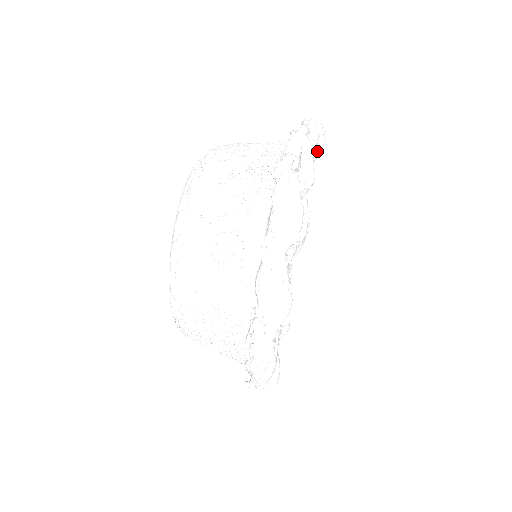
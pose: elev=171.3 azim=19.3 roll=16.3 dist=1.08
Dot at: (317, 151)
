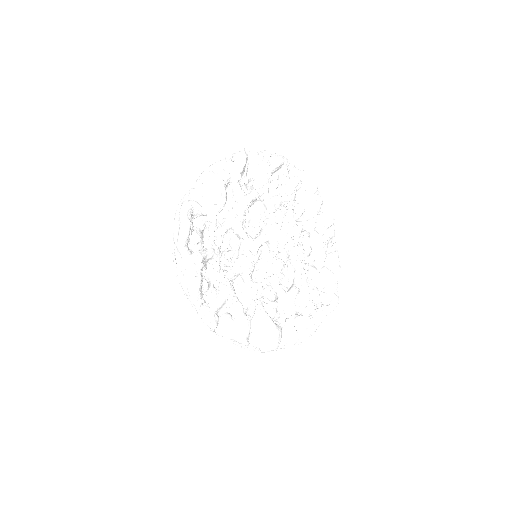
Dot at: (237, 172)
